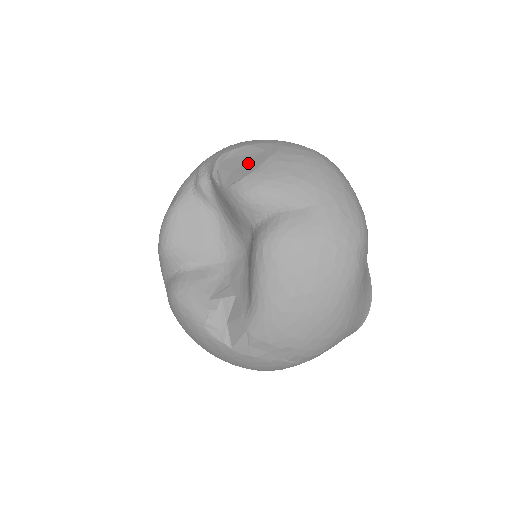
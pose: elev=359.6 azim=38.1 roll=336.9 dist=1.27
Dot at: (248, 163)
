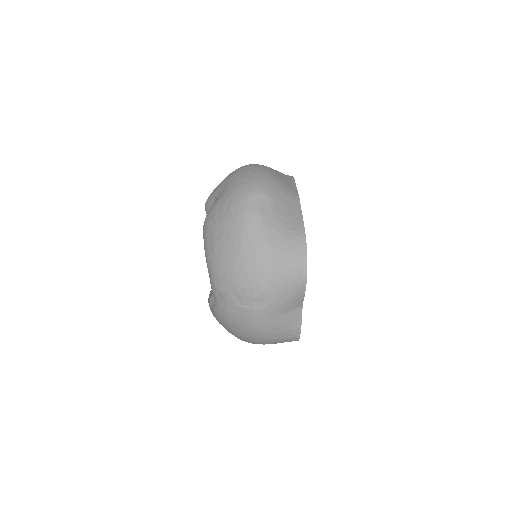
Dot at: occluded
